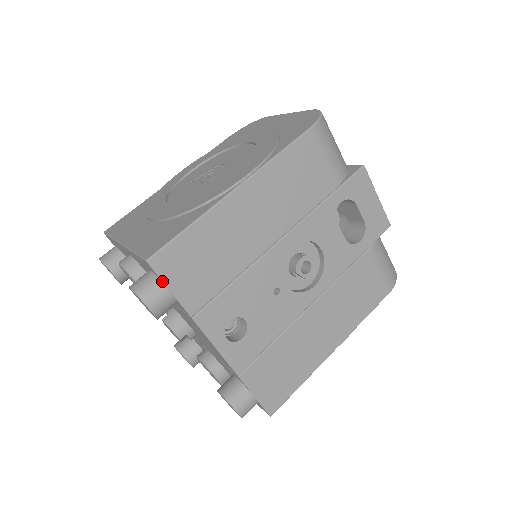
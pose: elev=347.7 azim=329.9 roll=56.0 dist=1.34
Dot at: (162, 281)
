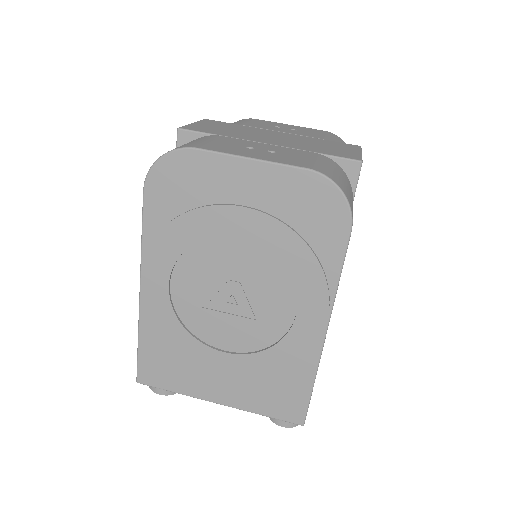
Dot at: occluded
